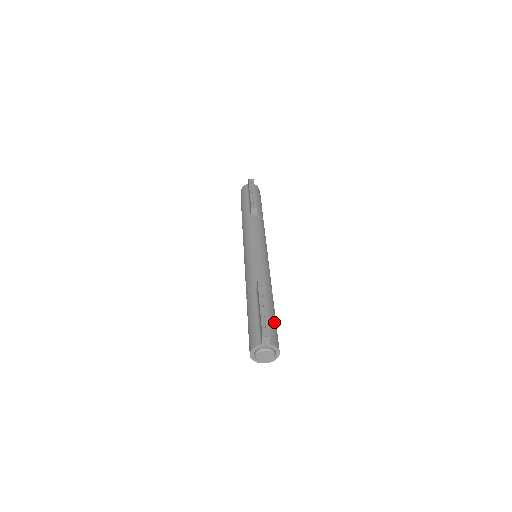
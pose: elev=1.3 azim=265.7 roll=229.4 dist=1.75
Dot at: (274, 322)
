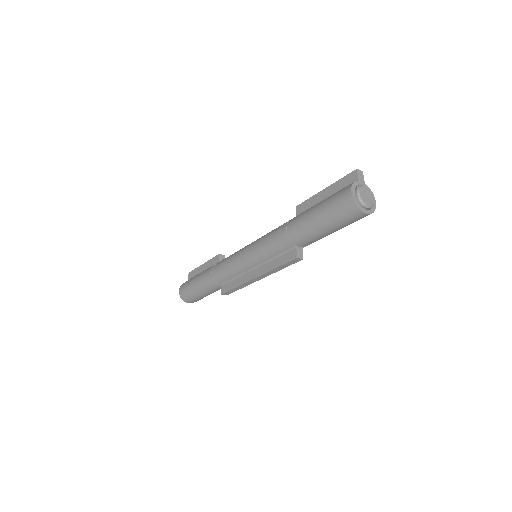
Dot at: occluded
